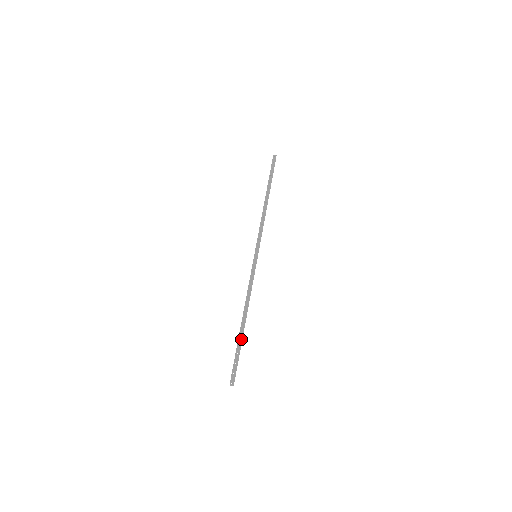
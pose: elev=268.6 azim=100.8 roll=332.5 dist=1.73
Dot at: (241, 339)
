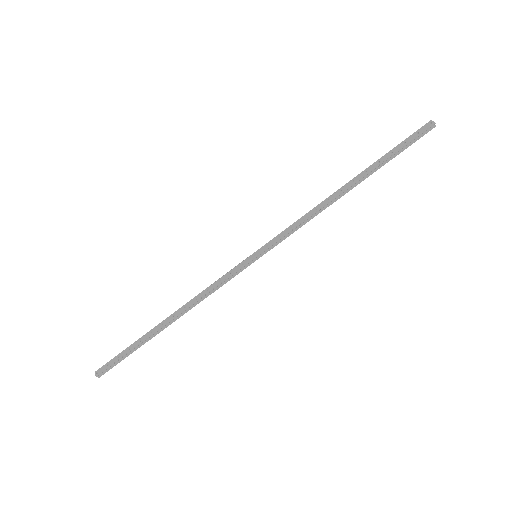
Dot at: (145, 337)
